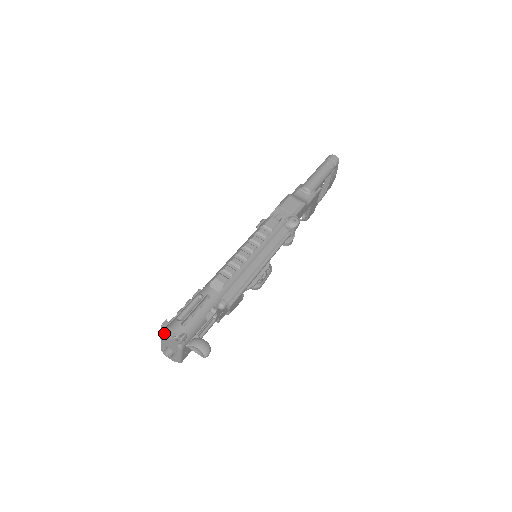
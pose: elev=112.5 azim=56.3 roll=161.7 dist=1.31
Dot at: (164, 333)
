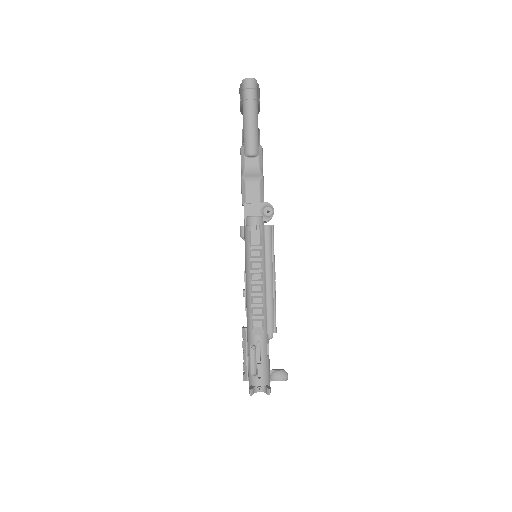
Dot at: (253, 393)
